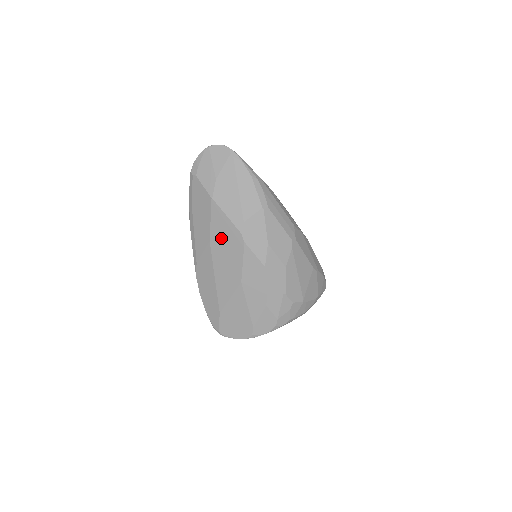
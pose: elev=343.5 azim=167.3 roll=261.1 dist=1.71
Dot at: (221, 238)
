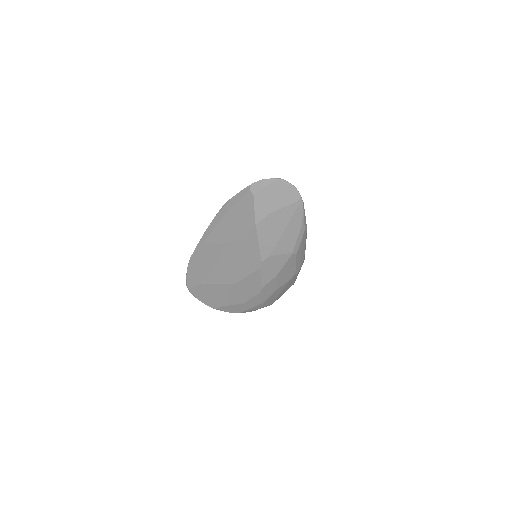
Dot at: (241, 251)
